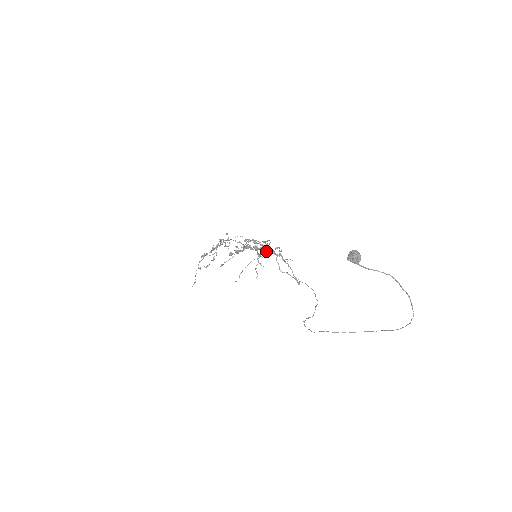
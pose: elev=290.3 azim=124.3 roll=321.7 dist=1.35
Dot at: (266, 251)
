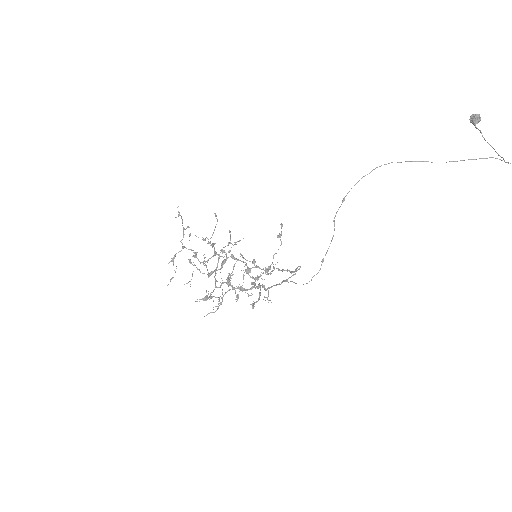
Dot at: (237, 298)
